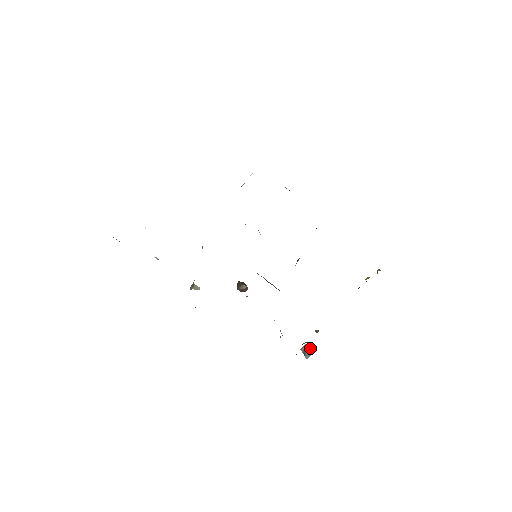
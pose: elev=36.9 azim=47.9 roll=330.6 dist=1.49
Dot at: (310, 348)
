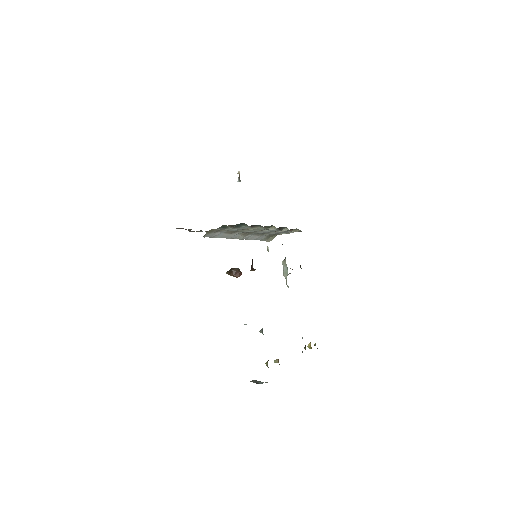
Dot at: occluded
